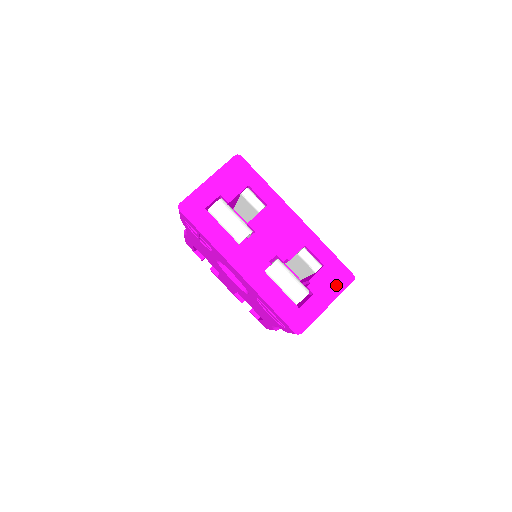
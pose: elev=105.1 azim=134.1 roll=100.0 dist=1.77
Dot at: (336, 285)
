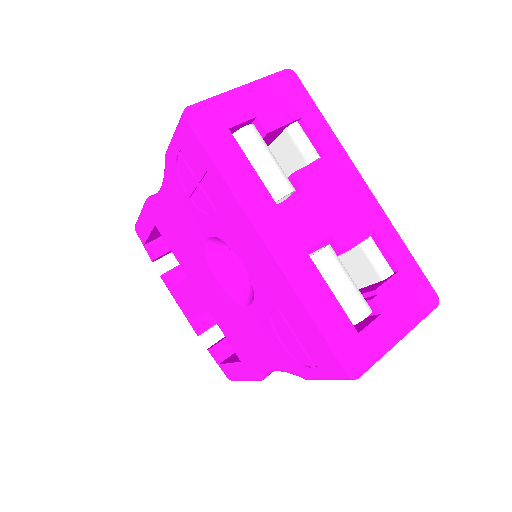
Dot at: (414, 306)
